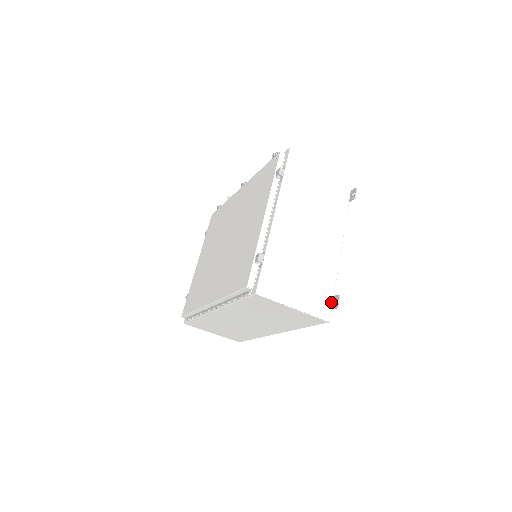
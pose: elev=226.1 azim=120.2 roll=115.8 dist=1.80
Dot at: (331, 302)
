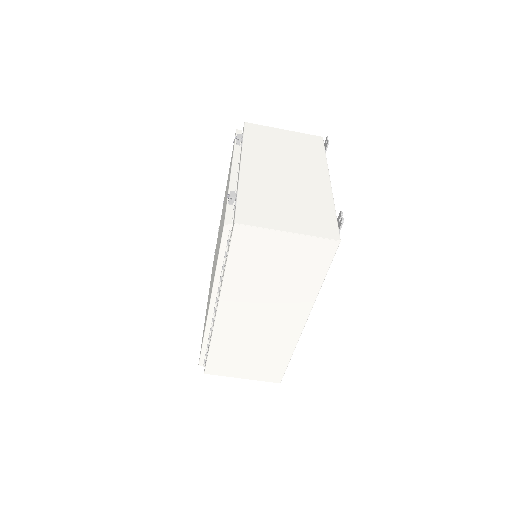
Dot at: (335, 224)
